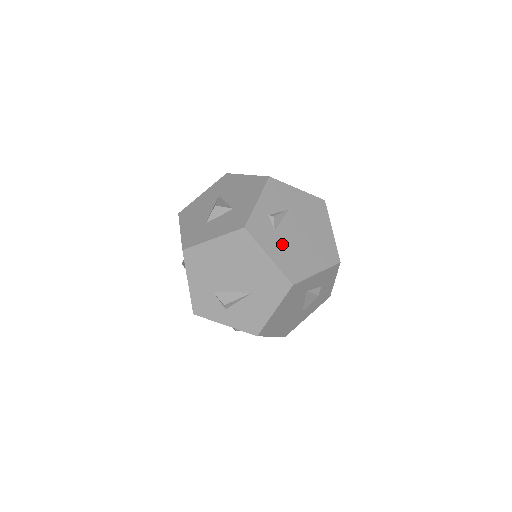
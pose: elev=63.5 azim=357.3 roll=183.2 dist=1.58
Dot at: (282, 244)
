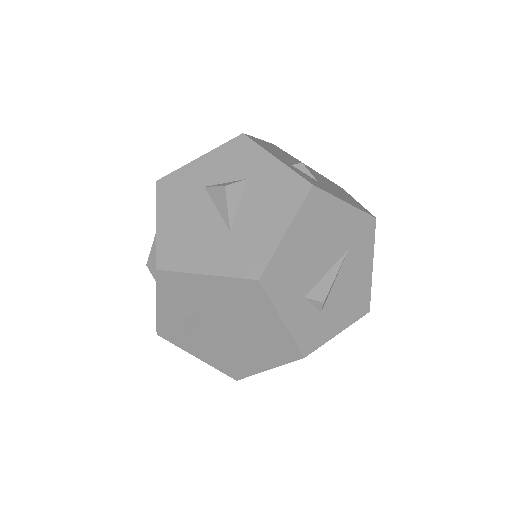
Dot at: (208, 345)
